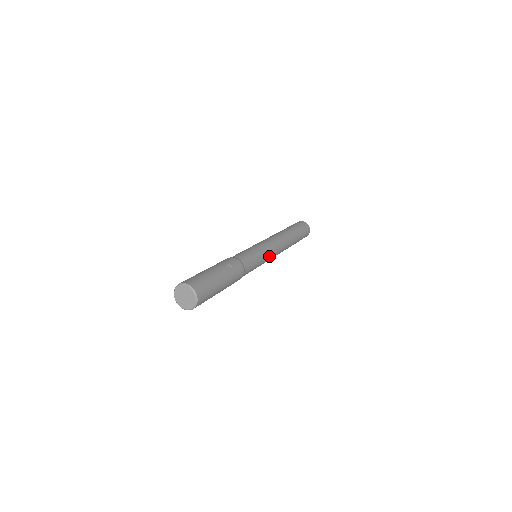
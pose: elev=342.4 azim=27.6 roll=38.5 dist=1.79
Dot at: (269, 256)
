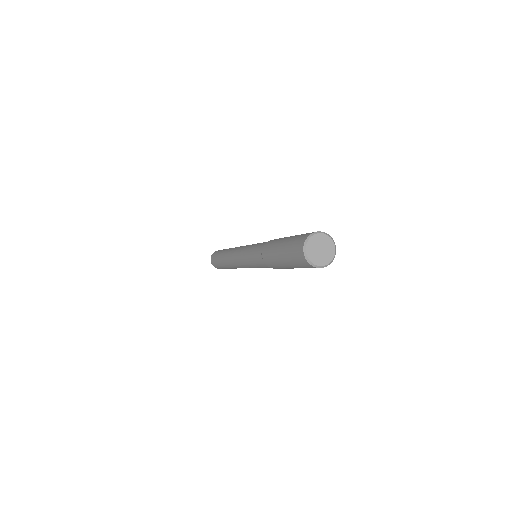
Dot at: occluded
